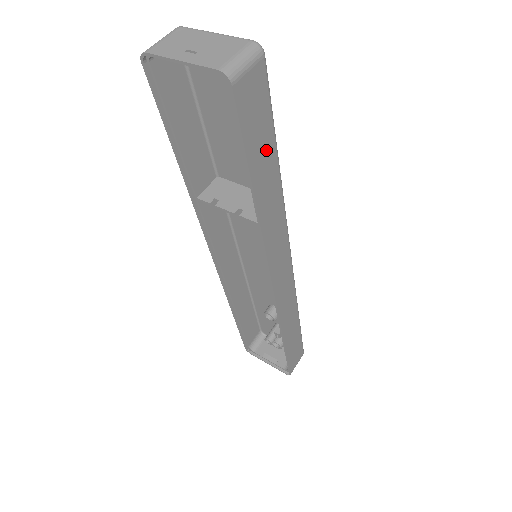
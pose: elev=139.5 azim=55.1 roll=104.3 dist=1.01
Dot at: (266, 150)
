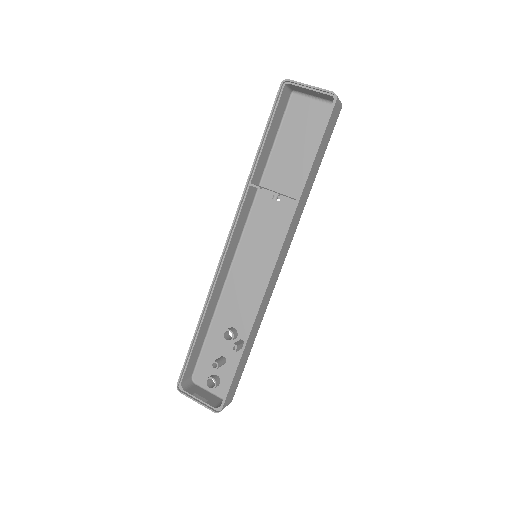
Dot at: (321, 156)
